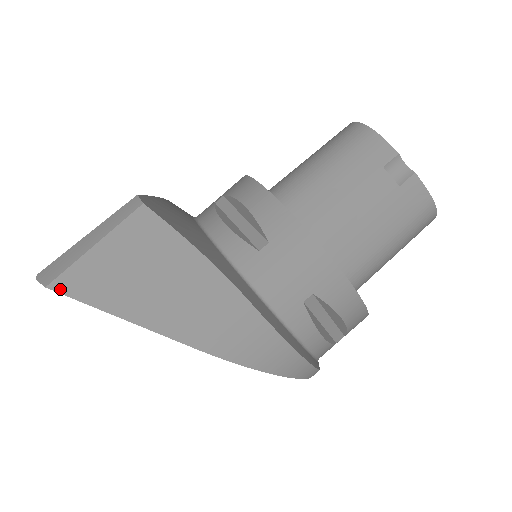
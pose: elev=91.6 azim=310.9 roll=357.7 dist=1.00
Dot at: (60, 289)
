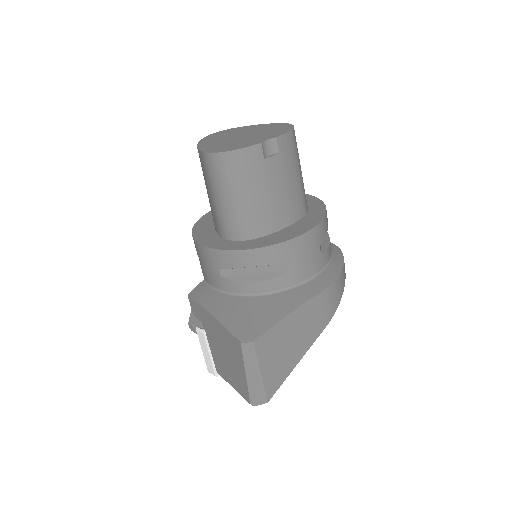
Dot at: (272, 395)
